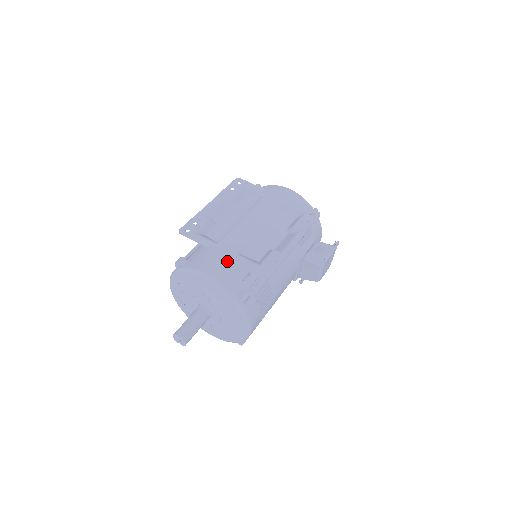
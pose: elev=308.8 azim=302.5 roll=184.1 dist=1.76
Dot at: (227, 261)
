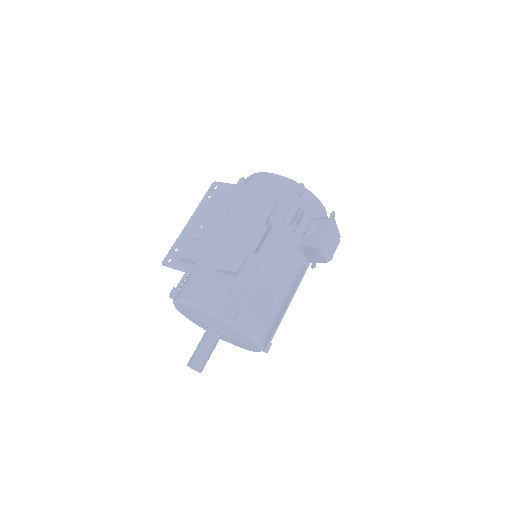
Dot at: (209, 281)
